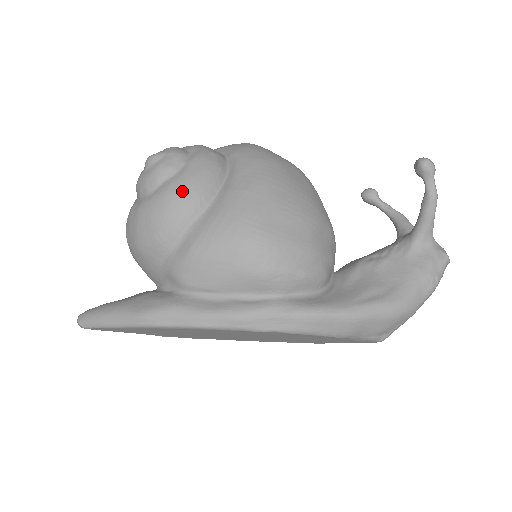
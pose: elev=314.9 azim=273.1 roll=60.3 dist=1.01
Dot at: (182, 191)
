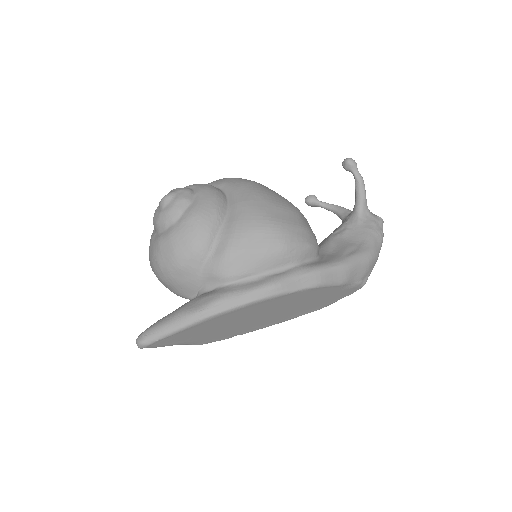
Dot at: (204, 211)
